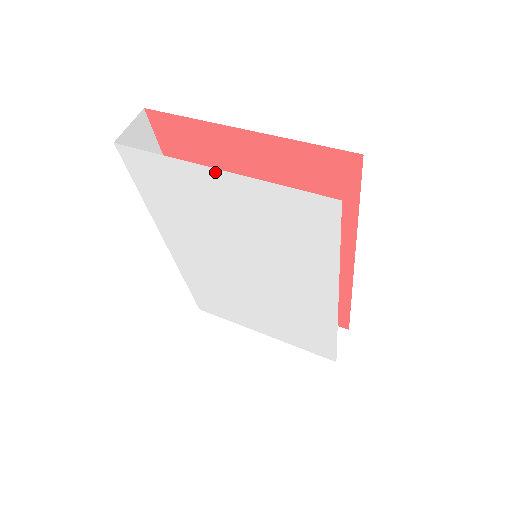
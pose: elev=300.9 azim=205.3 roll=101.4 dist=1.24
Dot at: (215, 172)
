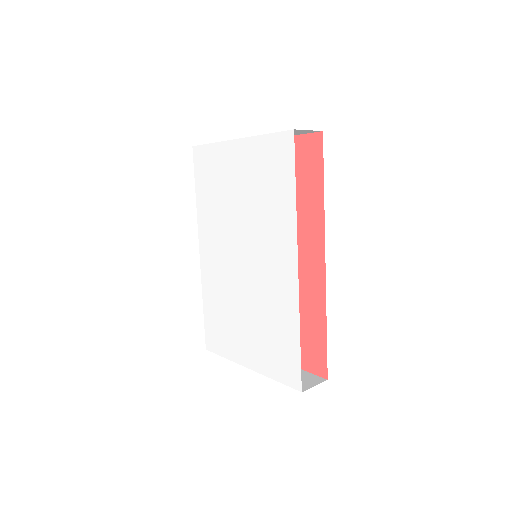
Dot at: (236, 143)
